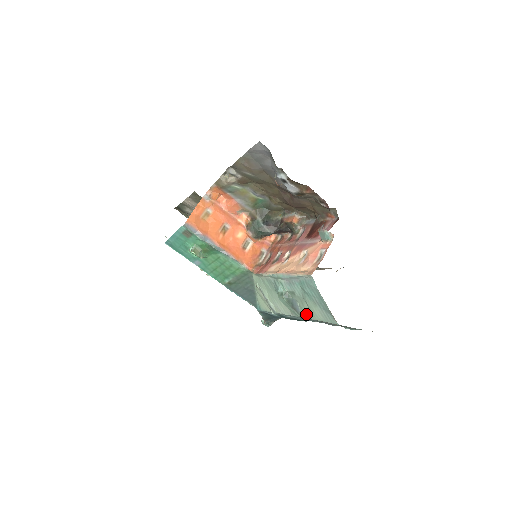
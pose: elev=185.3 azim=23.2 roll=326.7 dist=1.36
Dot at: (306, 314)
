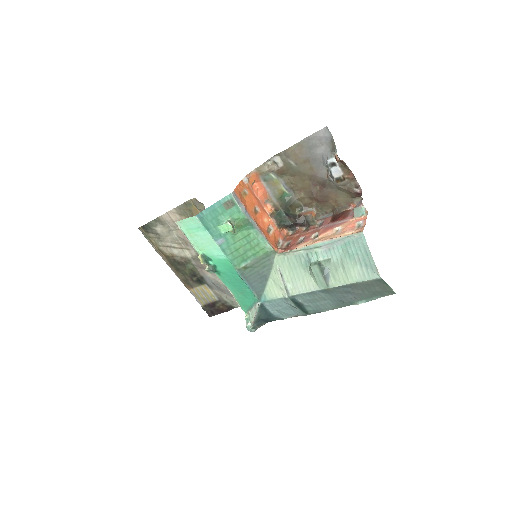
Dot at: (337, 281)
